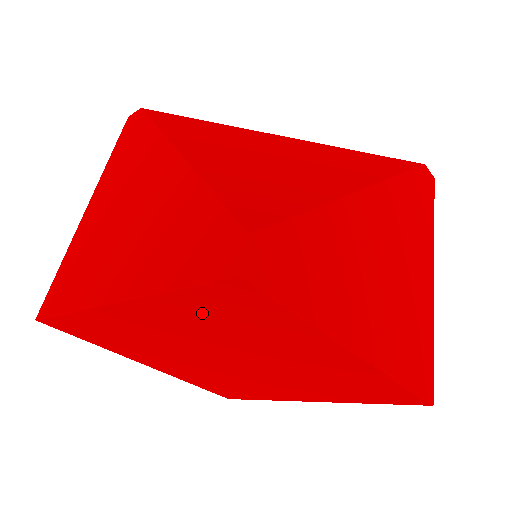
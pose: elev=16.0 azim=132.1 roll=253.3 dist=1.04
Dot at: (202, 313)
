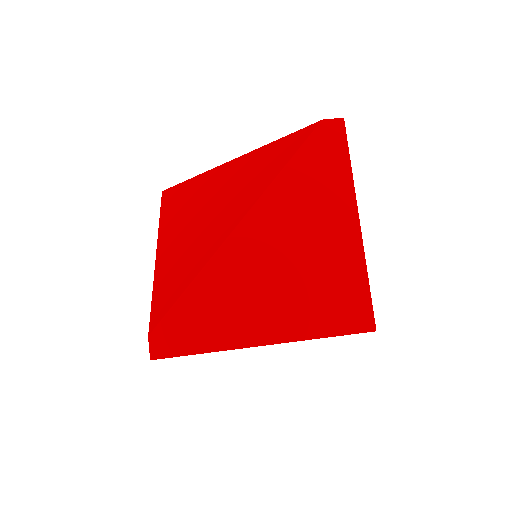
Dot at: occluded
